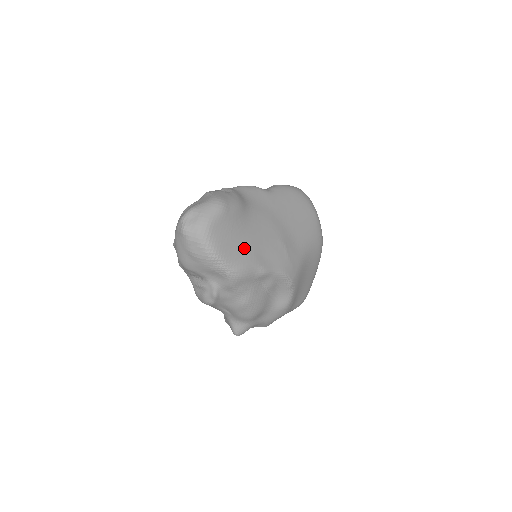
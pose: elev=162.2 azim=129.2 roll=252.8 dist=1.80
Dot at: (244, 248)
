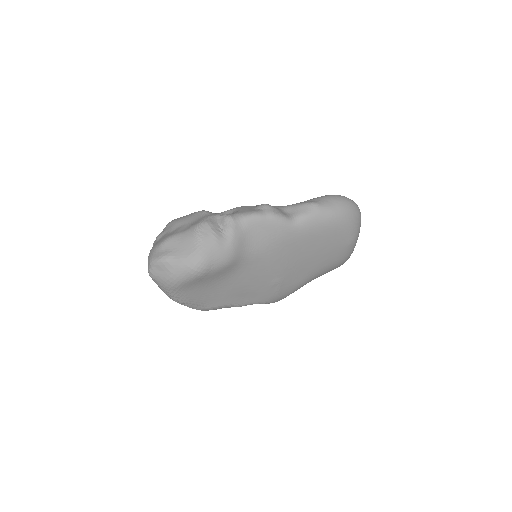
Dot at: (219, 295)
